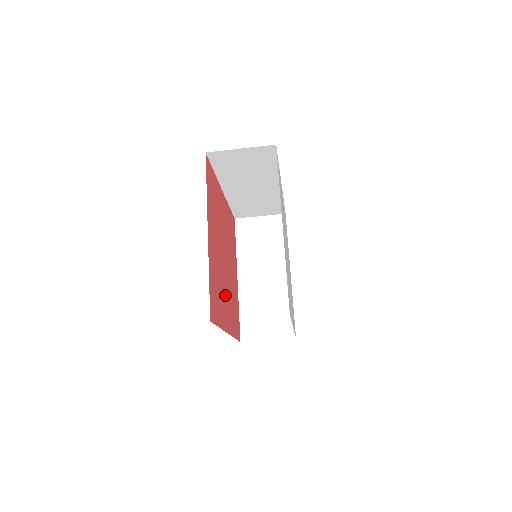
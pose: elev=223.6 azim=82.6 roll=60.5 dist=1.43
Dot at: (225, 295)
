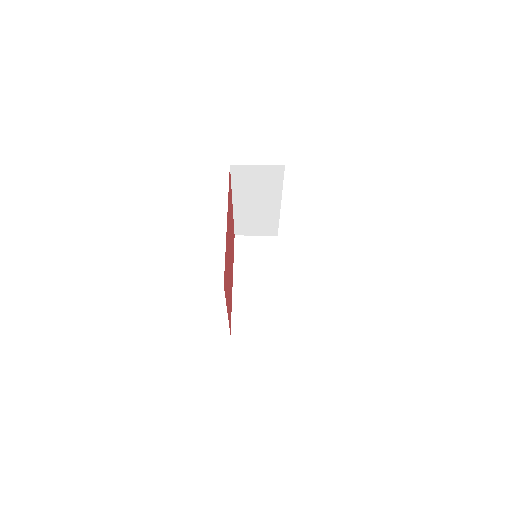
Dot at: (228, 282)
